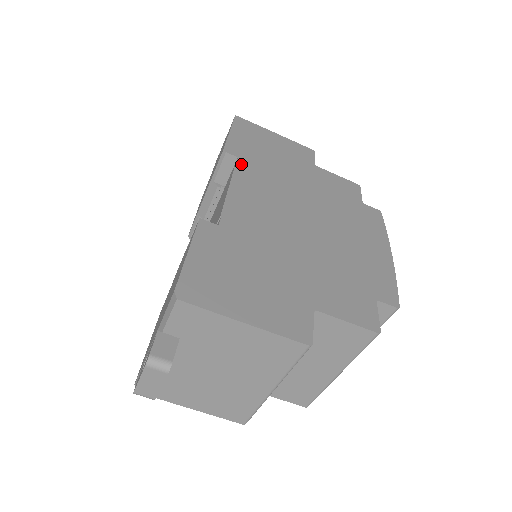
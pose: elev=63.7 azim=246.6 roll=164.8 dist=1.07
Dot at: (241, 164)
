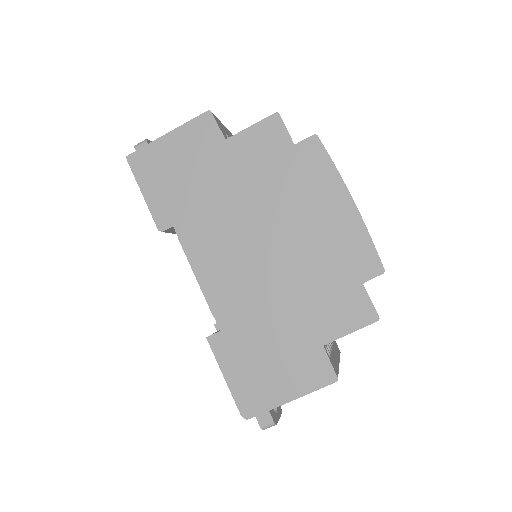
Dot at: (181, 233)
